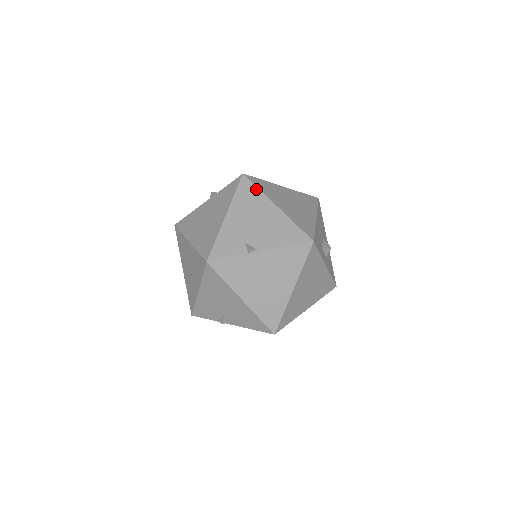
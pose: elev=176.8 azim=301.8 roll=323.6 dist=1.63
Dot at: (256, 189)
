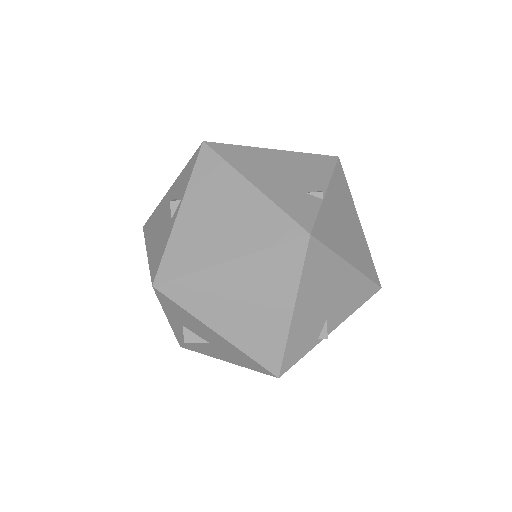
Dot at: (236, 147)
